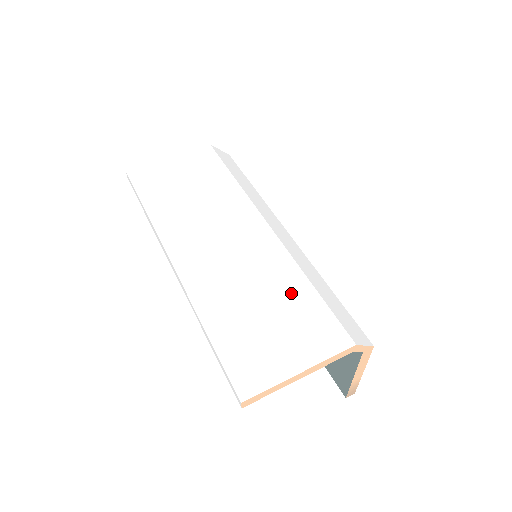
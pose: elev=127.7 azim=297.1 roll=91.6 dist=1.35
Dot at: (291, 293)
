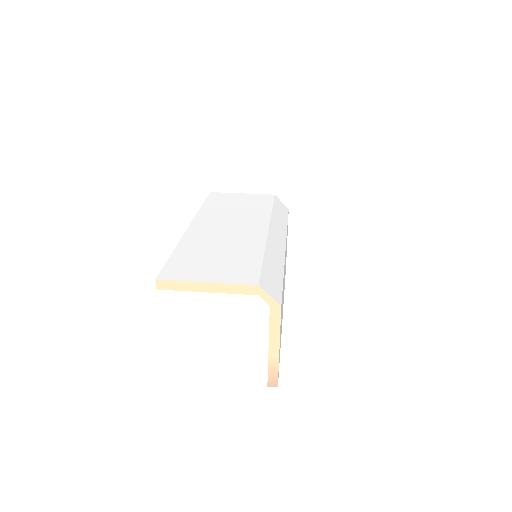
Dot at: (245, 255)
